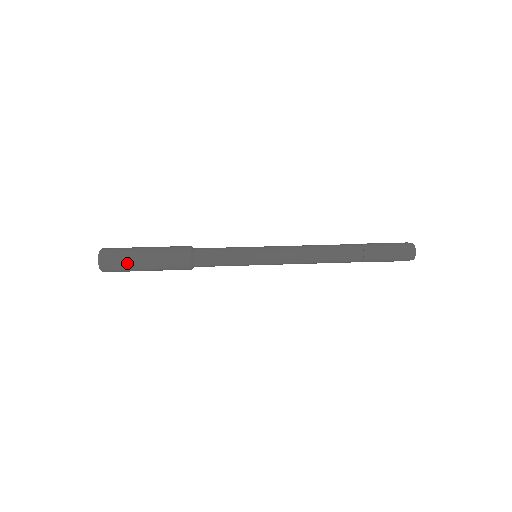
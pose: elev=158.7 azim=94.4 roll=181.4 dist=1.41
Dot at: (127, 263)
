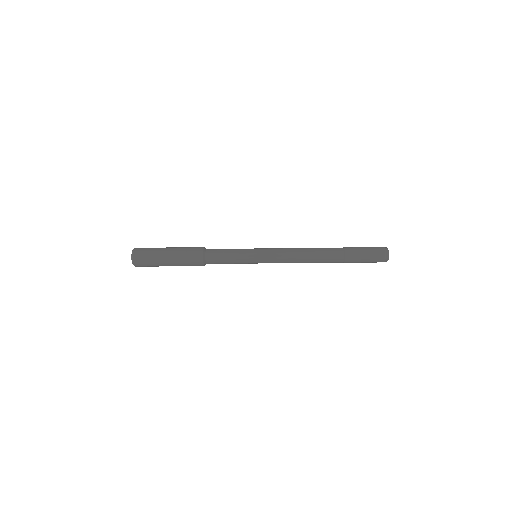
Dot at: (155, 248)
